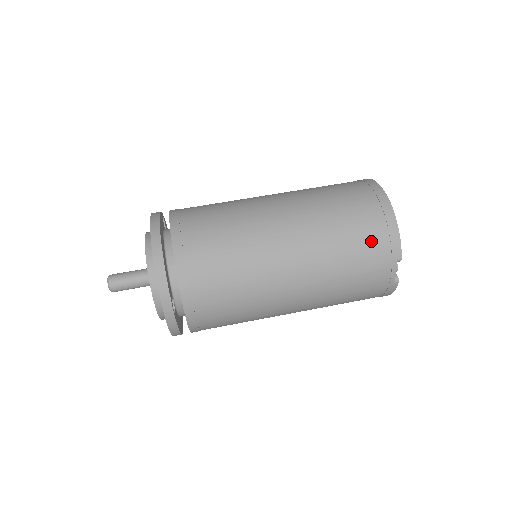
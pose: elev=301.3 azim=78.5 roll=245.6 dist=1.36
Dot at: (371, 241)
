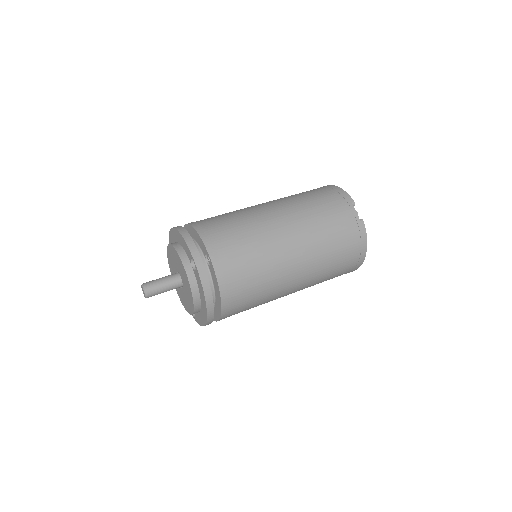
Dot at: (327, 196)
